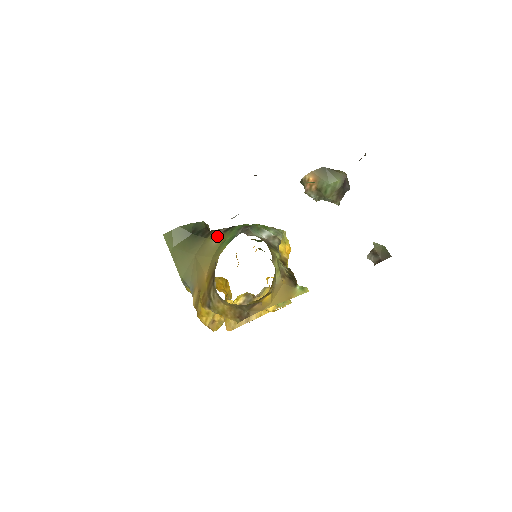
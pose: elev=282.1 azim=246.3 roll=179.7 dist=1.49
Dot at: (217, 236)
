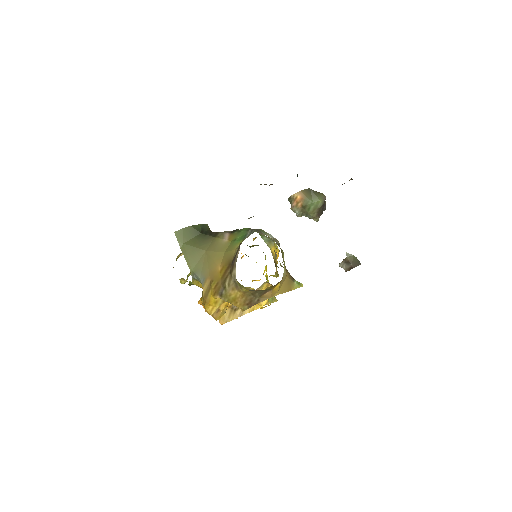
Dot at: (225, 236)
